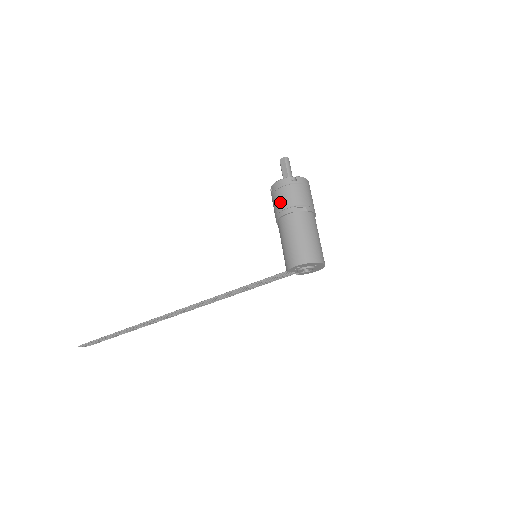
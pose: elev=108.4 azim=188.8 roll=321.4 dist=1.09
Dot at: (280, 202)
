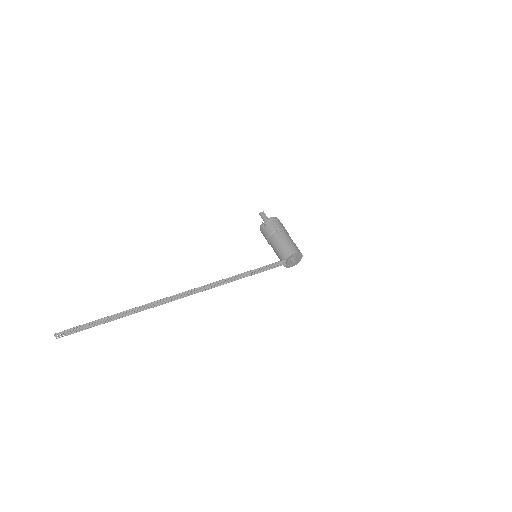
Dot at: (276, 226)
